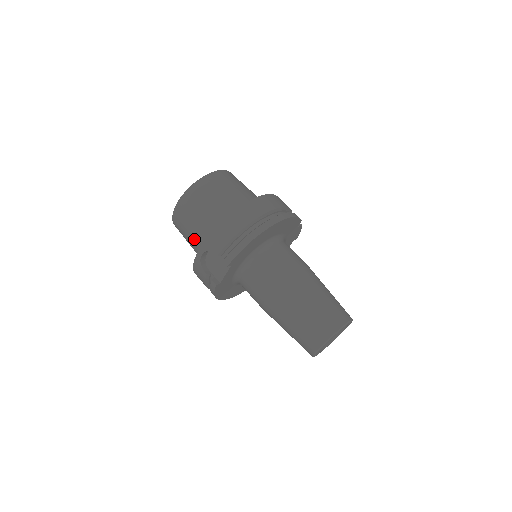
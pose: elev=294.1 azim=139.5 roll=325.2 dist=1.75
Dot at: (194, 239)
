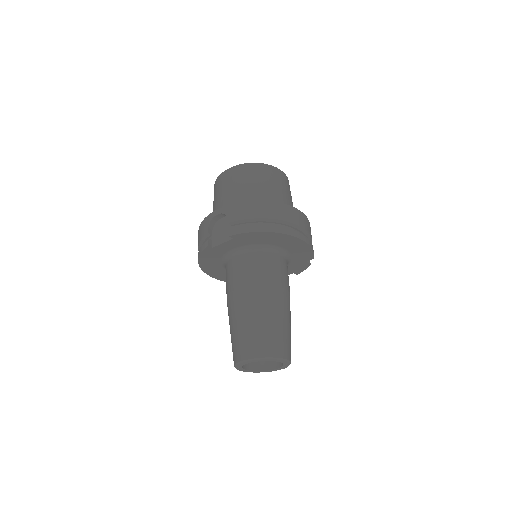
Dot at: (221, 202)
